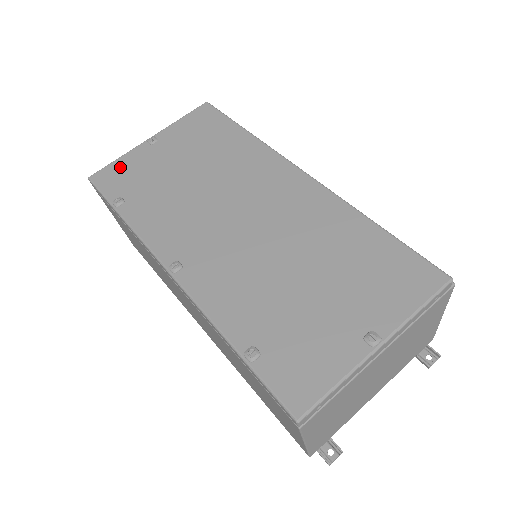
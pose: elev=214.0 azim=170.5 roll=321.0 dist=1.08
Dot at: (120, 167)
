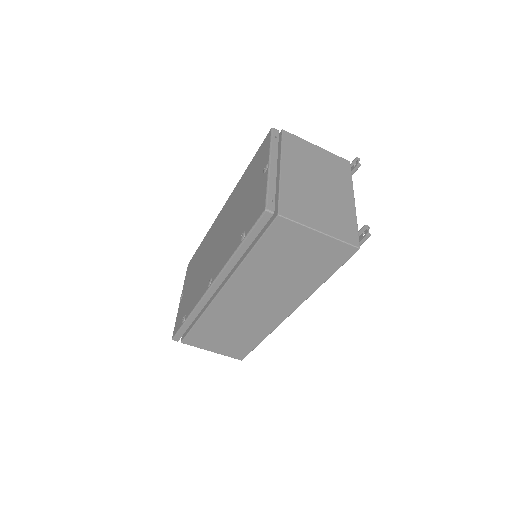
Dot at: (178, 318)
